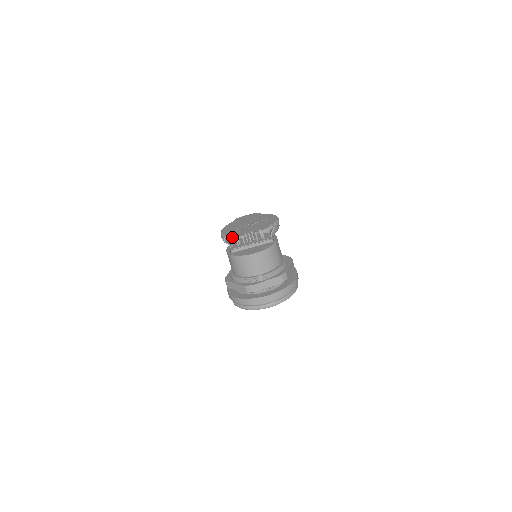
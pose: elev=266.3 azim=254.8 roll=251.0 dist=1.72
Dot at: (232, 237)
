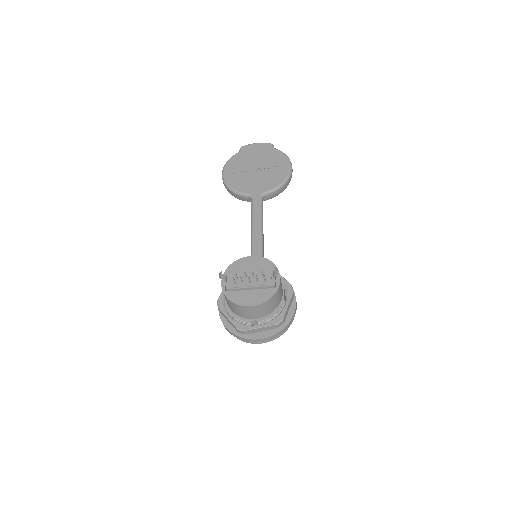
Dot at: (234, 191)
